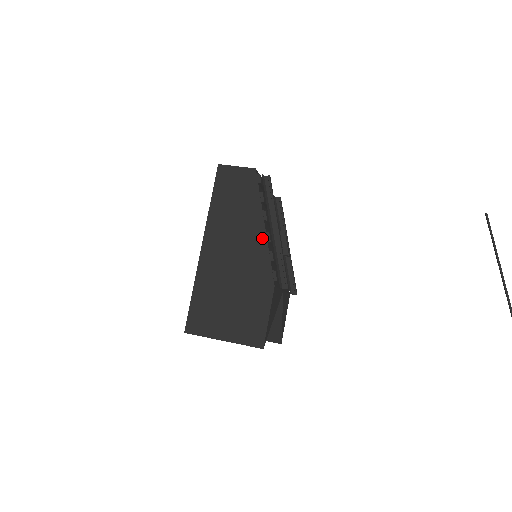
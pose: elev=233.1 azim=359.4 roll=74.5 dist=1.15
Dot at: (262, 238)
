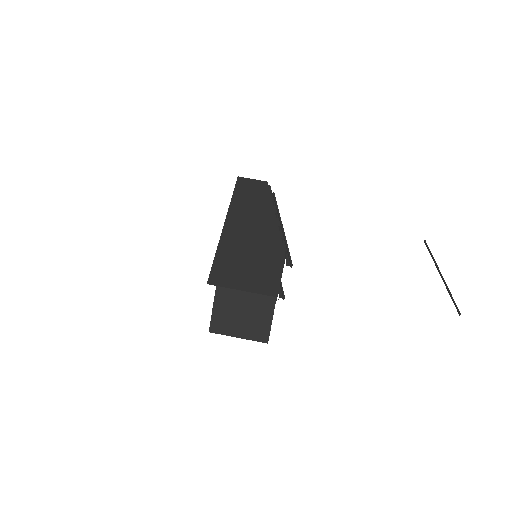
Dot at: (274, 223)
